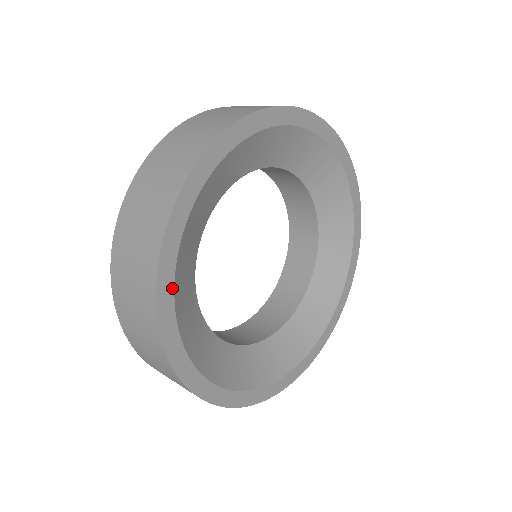
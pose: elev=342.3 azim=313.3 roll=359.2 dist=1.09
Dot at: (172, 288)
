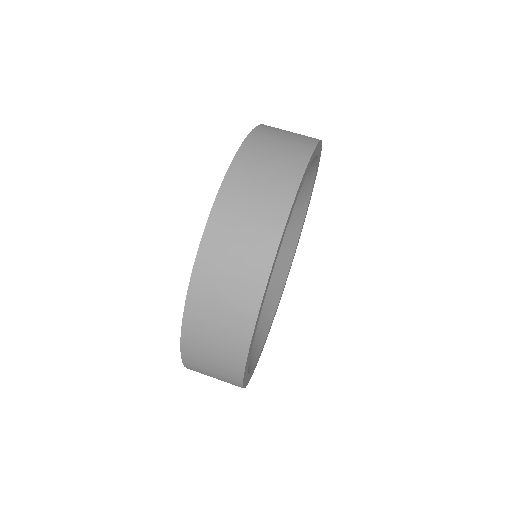
Dot at: occluded
